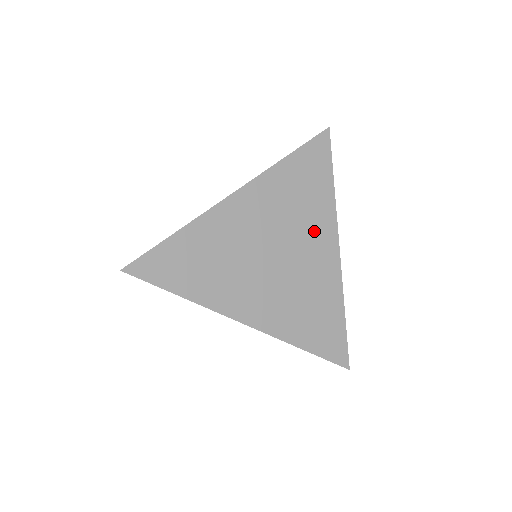
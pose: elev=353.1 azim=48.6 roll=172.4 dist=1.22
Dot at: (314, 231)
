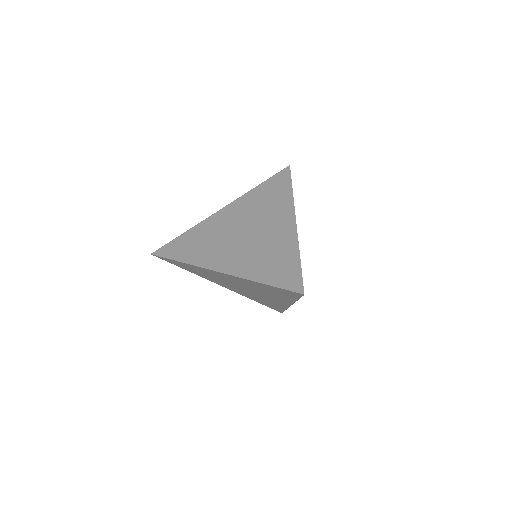
Dot at: (276, 215)
